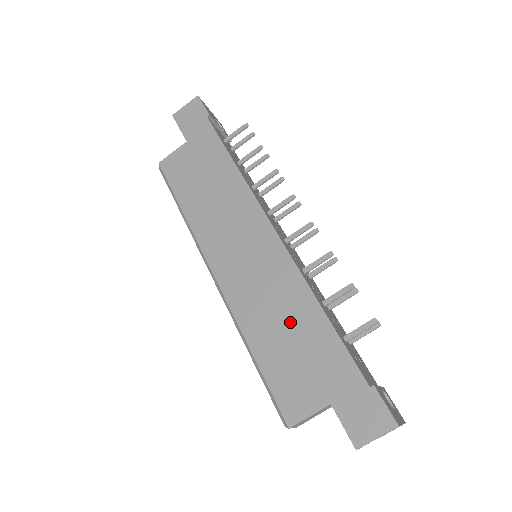
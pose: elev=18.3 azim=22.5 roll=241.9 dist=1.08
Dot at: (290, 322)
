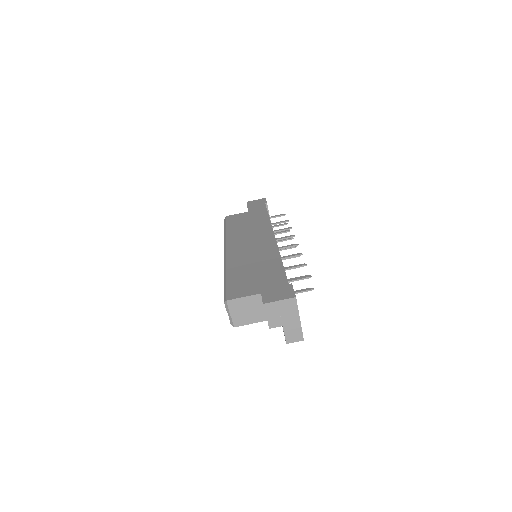
Dot at: (259, 262)
